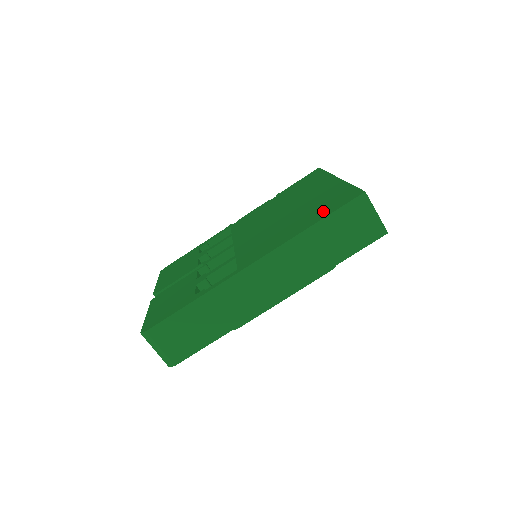
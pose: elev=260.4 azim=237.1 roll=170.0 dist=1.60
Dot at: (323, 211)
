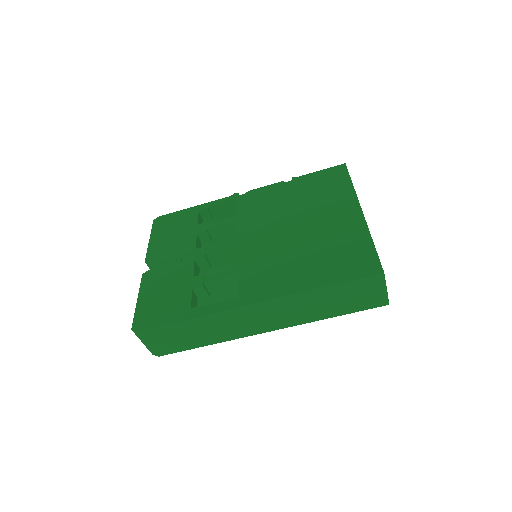
Dot at: (337, 269)
